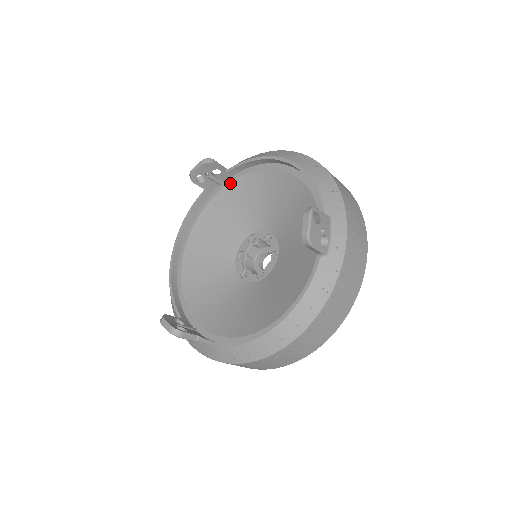
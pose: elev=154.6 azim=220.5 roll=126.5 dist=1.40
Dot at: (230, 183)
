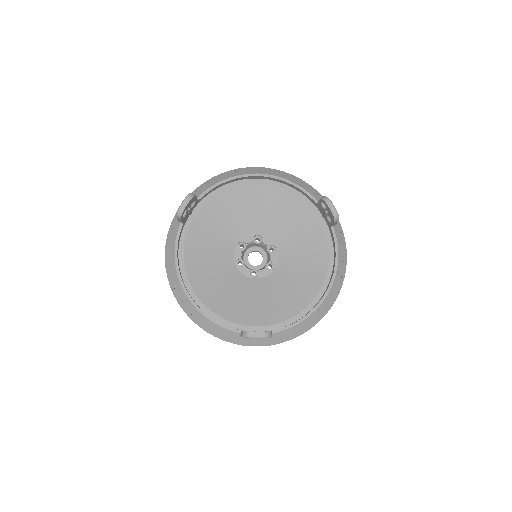
Dot at: (201, 209)
